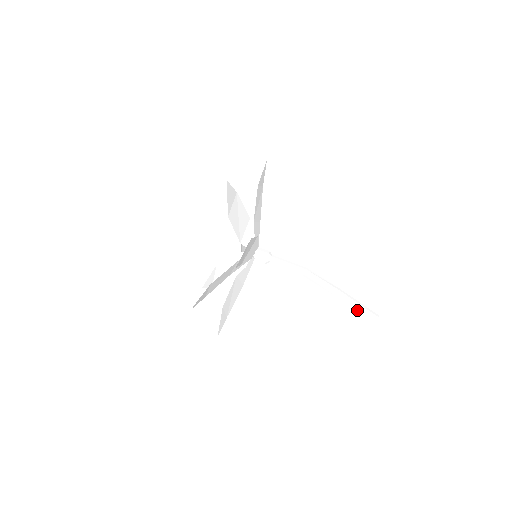
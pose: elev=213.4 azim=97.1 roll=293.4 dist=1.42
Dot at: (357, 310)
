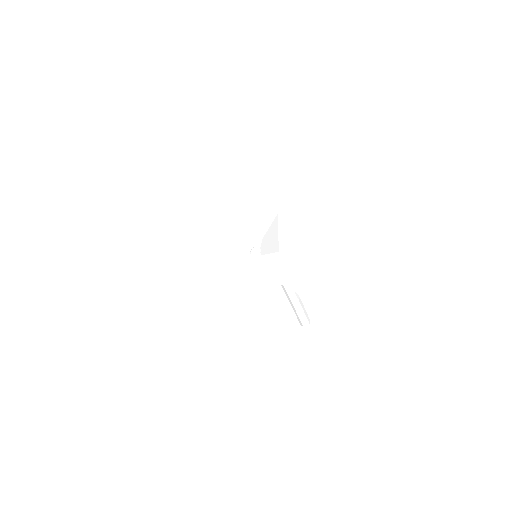
Dot at: (303, 316)
